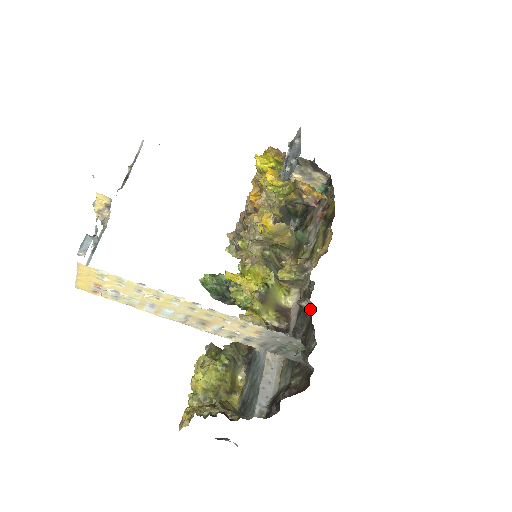
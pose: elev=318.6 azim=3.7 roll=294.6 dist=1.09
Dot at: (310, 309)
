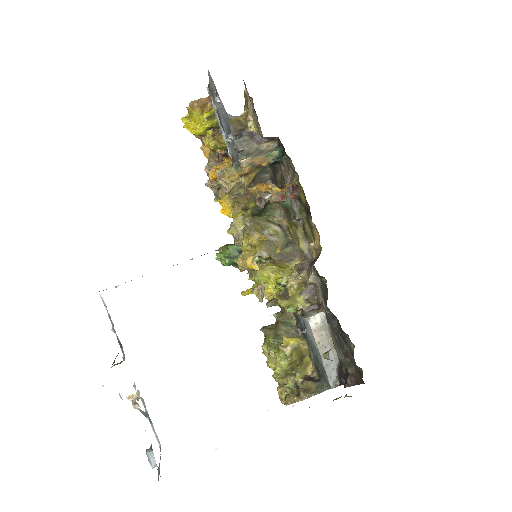
Dot at: (334, 315)
